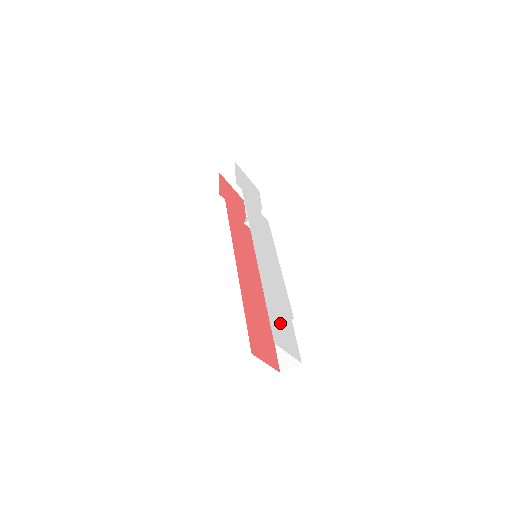
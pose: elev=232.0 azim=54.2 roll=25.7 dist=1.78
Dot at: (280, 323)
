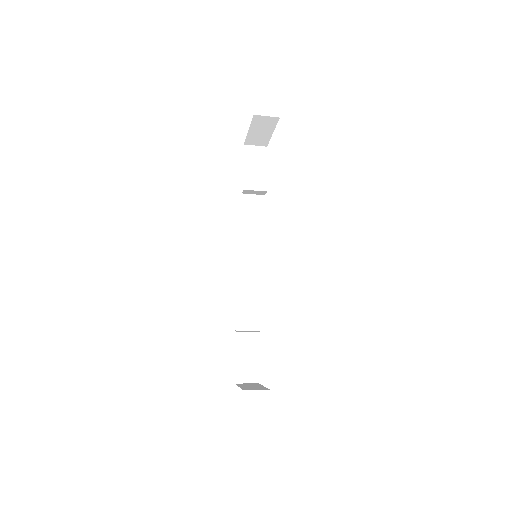
Dot at: occluded
